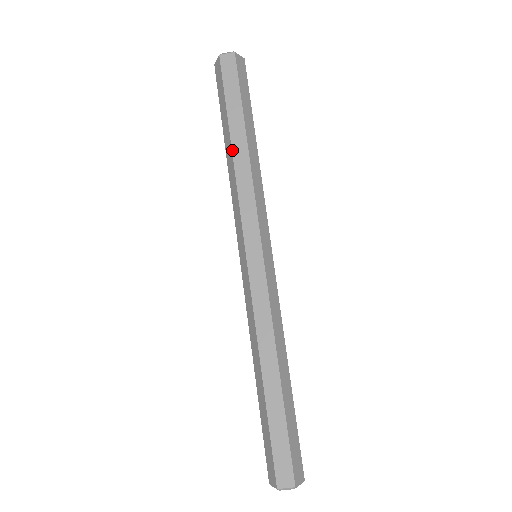
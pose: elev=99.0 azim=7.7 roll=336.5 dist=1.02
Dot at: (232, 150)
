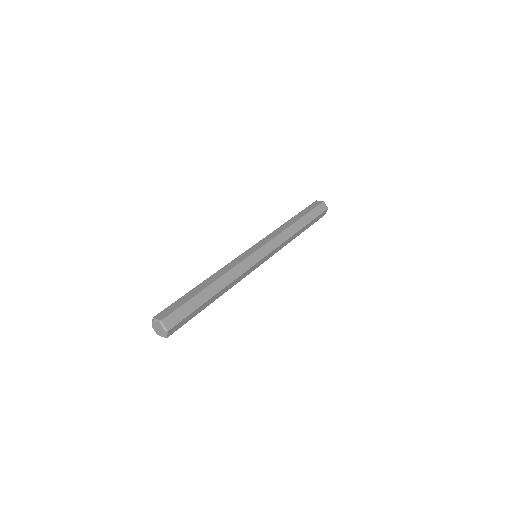
Dot at: (287, 222)
